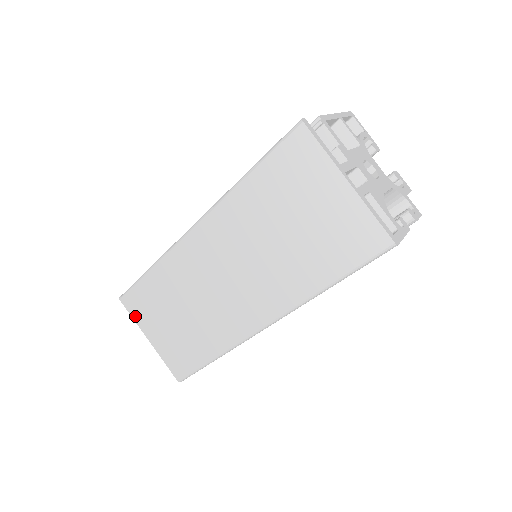
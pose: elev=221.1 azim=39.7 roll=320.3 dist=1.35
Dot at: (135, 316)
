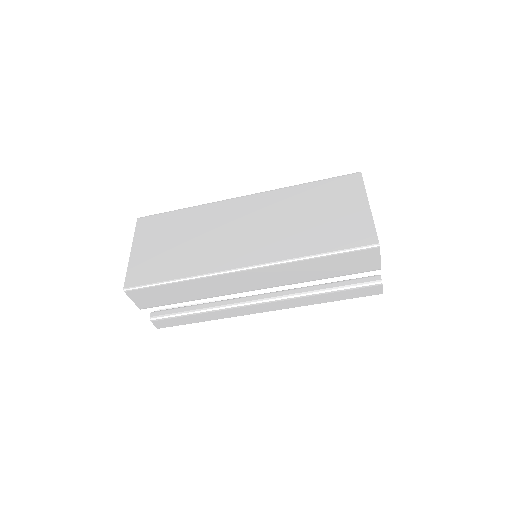
Dot at: (138, 232)
